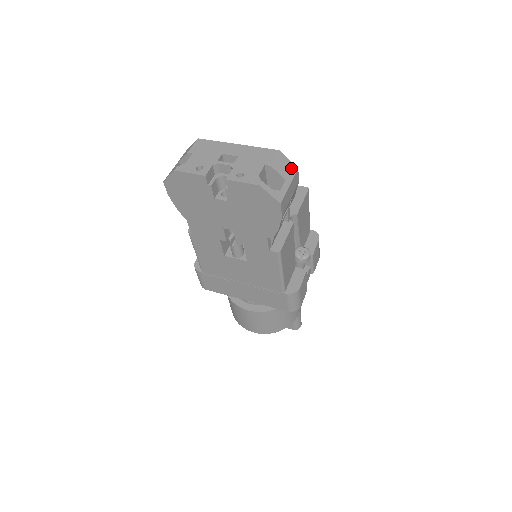
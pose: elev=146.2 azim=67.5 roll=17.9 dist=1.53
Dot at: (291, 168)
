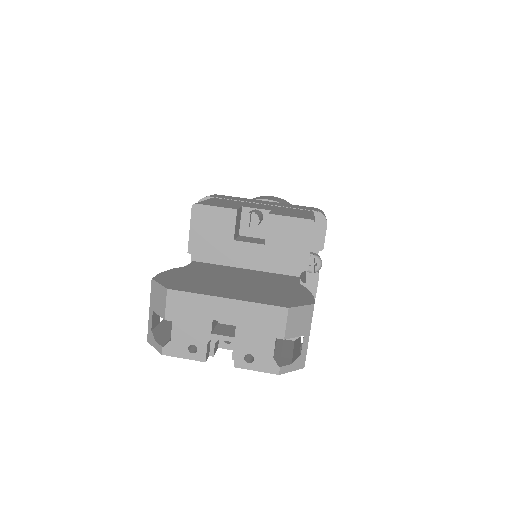
Dot at: (307, 314)
